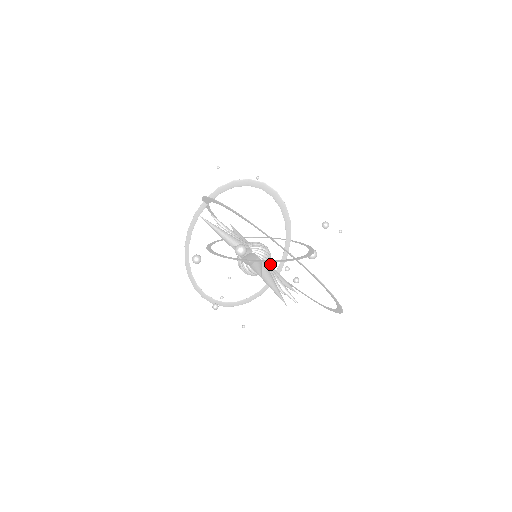
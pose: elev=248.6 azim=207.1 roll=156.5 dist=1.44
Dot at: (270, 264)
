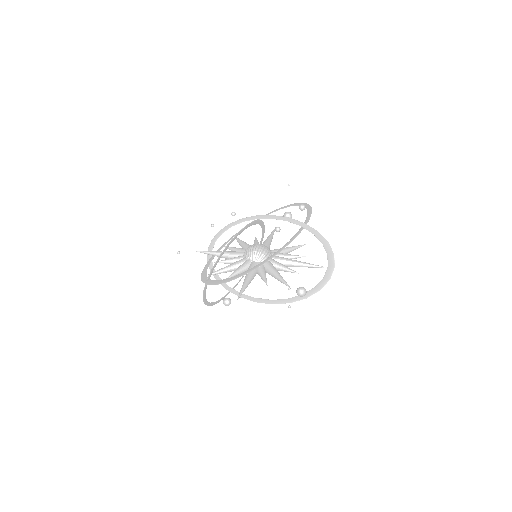
Dot at: occluded
